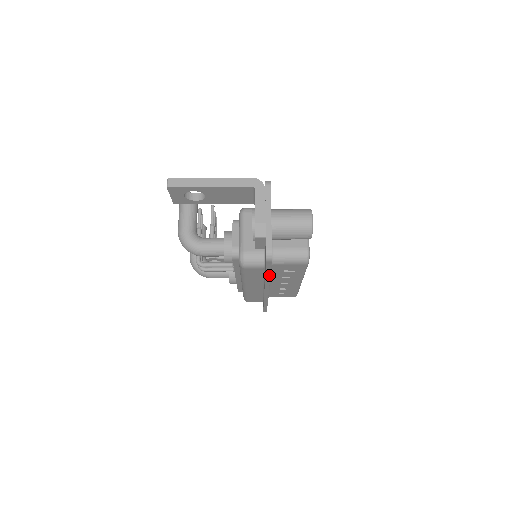
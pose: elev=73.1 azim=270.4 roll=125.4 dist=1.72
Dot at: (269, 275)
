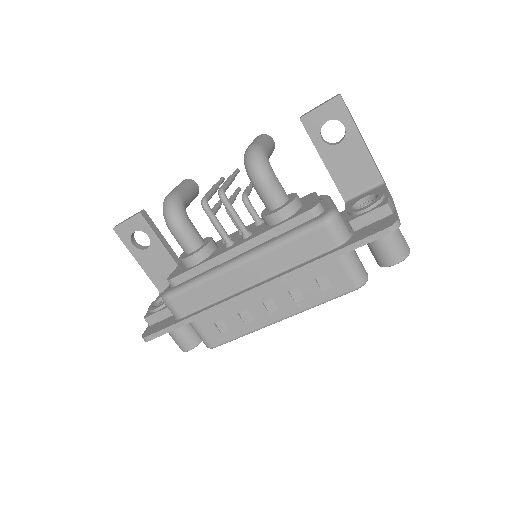
Dot at: (332, 257)
